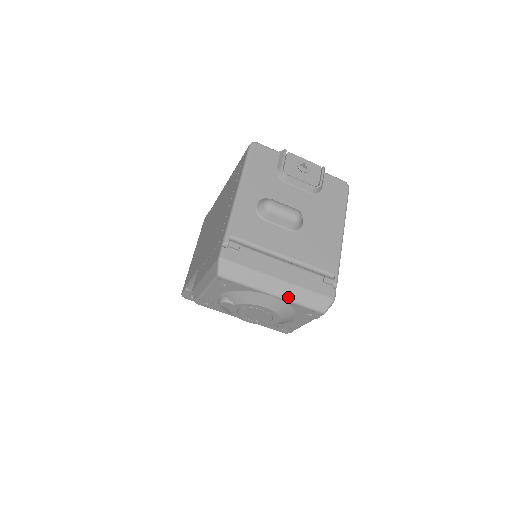
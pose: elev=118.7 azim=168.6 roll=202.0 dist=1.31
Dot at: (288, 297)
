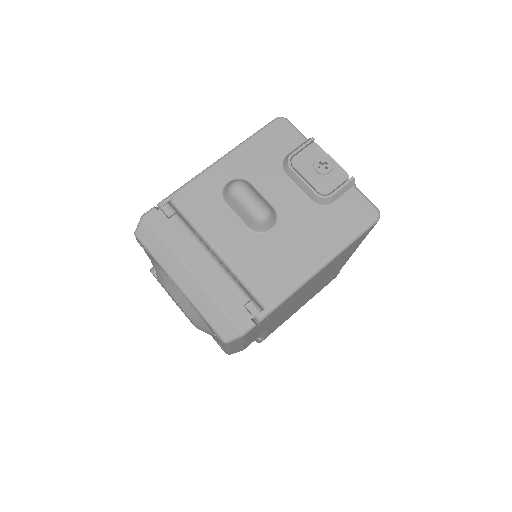
Dot at: (192, 298)
